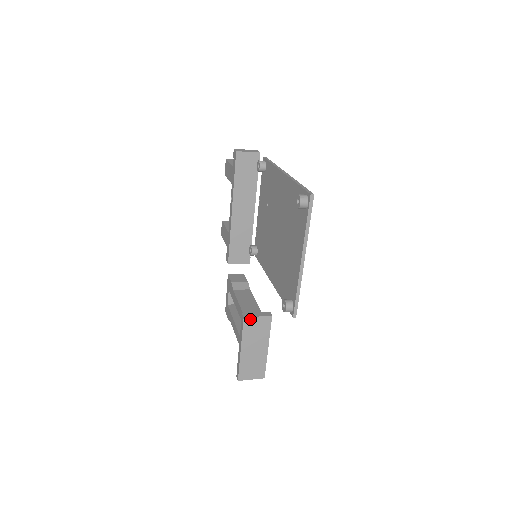
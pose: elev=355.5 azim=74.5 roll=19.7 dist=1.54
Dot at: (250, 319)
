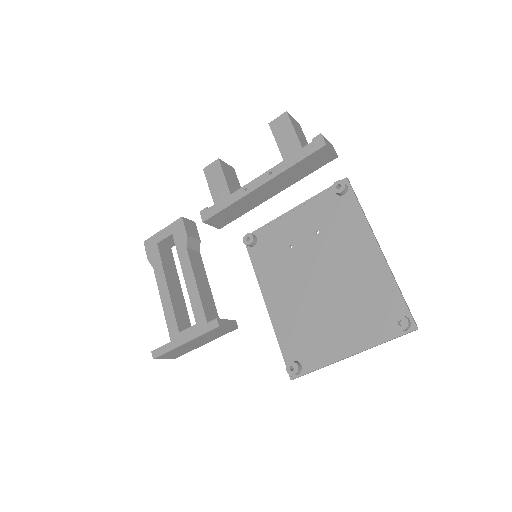
Dot at: (221, 328)
